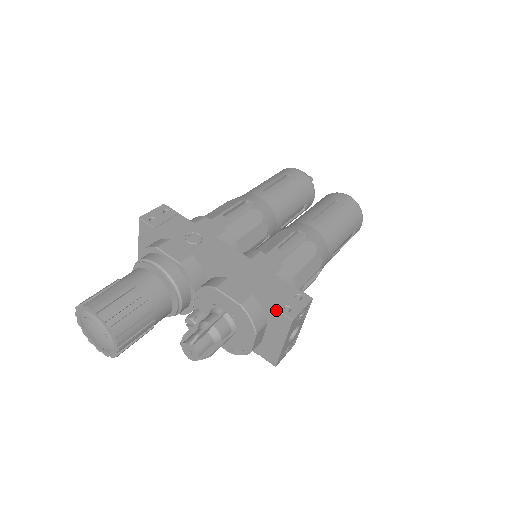
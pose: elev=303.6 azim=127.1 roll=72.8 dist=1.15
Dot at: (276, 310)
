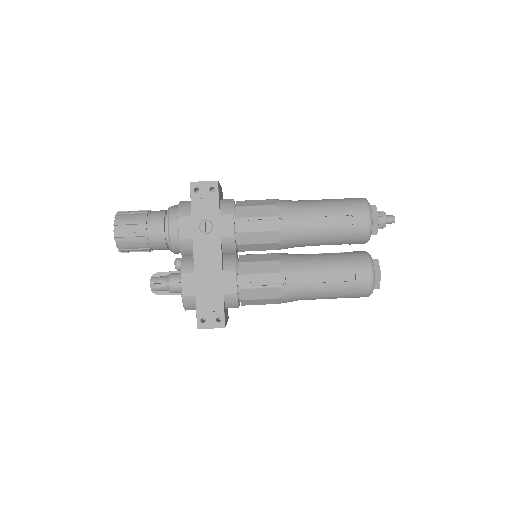
Dot at: (196, 315)
